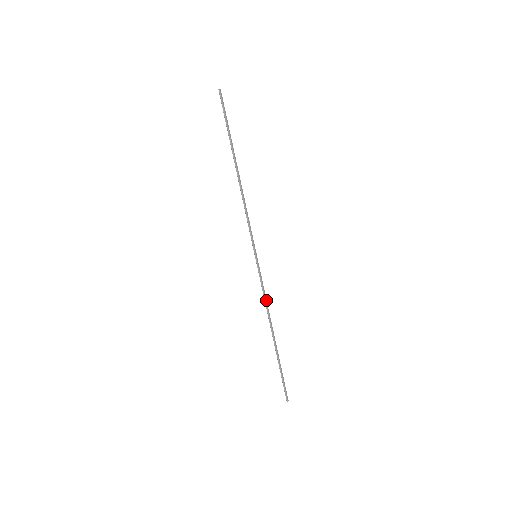
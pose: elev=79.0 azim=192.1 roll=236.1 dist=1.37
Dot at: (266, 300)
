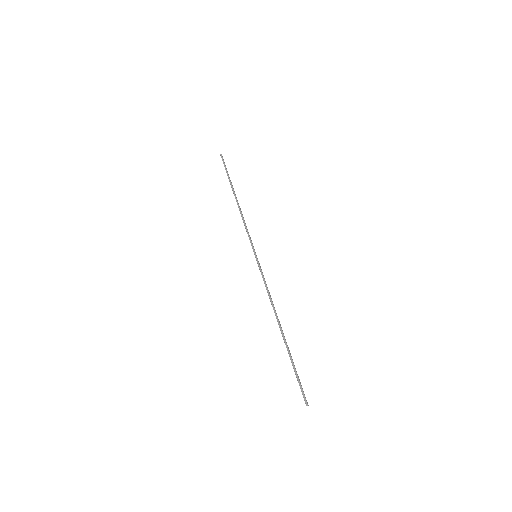
Dot at: (269, 293)
